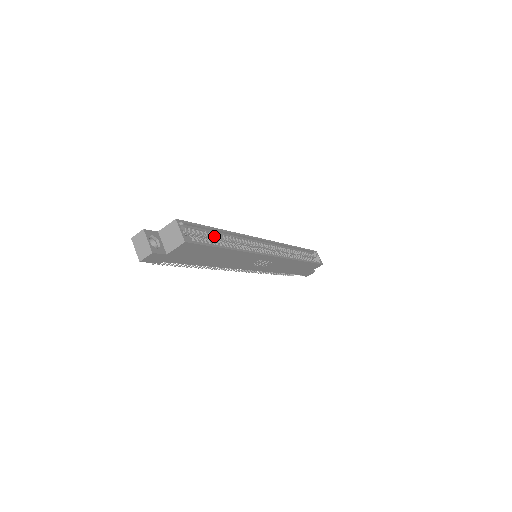
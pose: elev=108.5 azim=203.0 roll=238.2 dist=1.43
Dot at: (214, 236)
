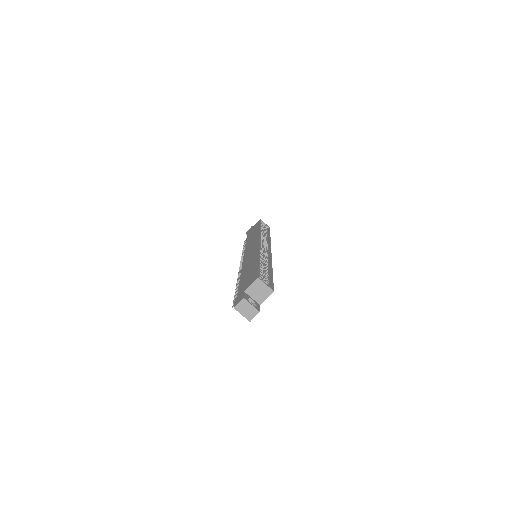
Dot at: occluded
